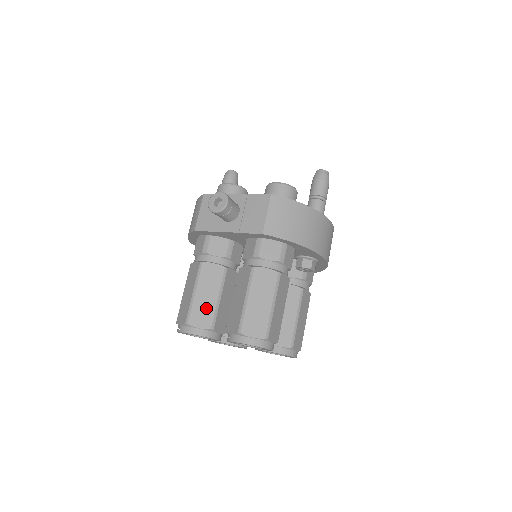
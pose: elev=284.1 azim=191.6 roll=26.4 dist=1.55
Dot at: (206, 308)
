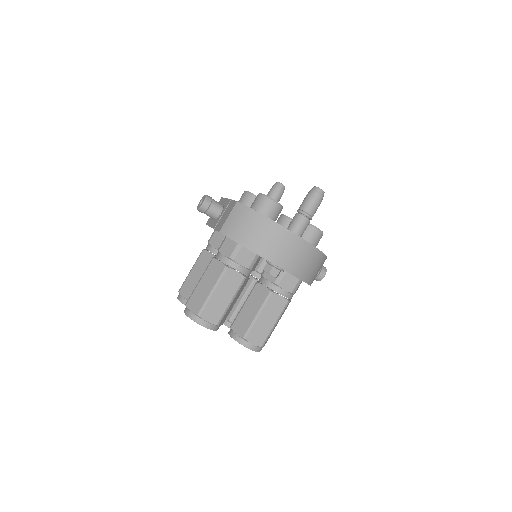
Dot at: (192, 284)
